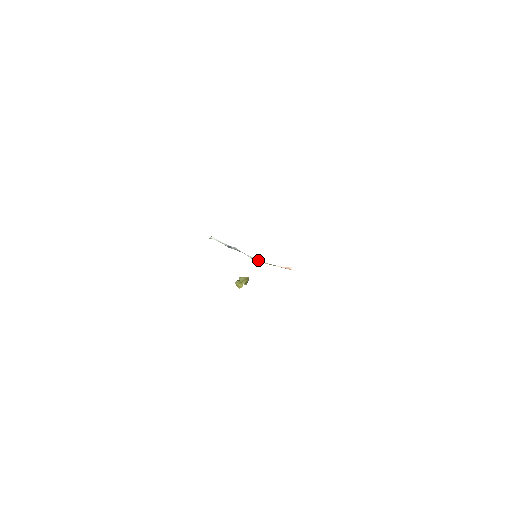
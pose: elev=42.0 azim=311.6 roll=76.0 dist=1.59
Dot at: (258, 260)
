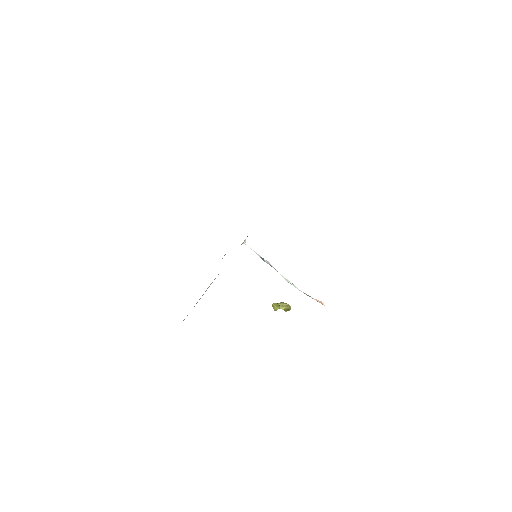
Dot at: (293, 285)
